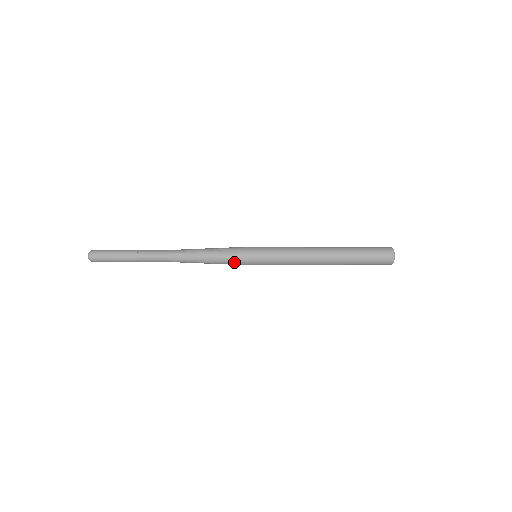
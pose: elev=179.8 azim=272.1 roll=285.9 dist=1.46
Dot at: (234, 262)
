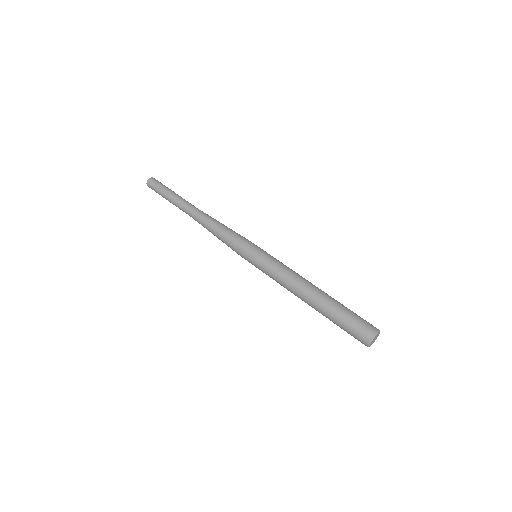
Dot at: occluded
